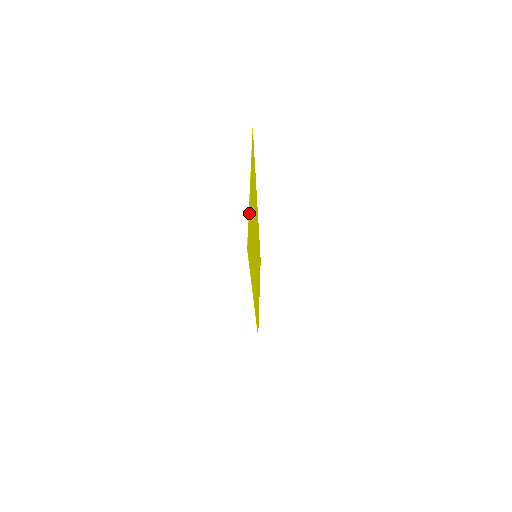
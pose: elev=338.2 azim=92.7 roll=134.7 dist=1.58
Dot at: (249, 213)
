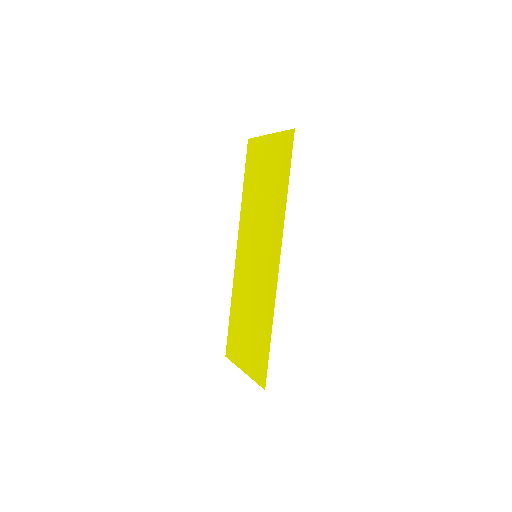
Dot at: (278, 138)
